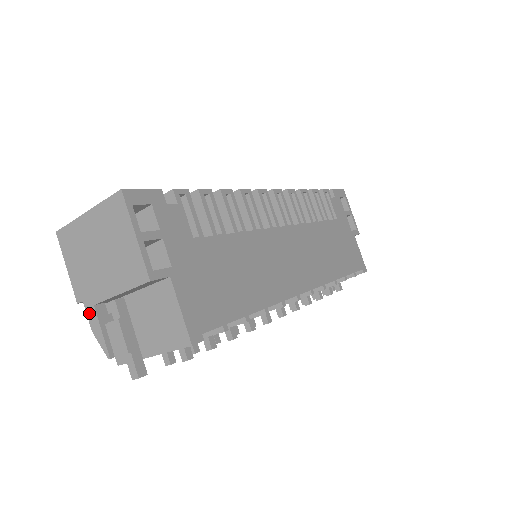
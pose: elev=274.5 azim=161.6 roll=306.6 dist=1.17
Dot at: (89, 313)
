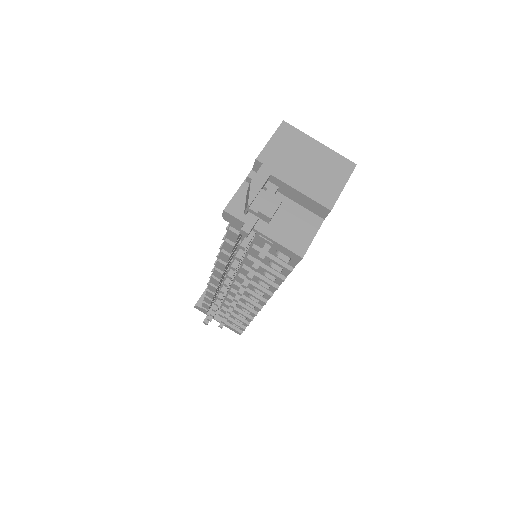
Dot at: (261, 173)
